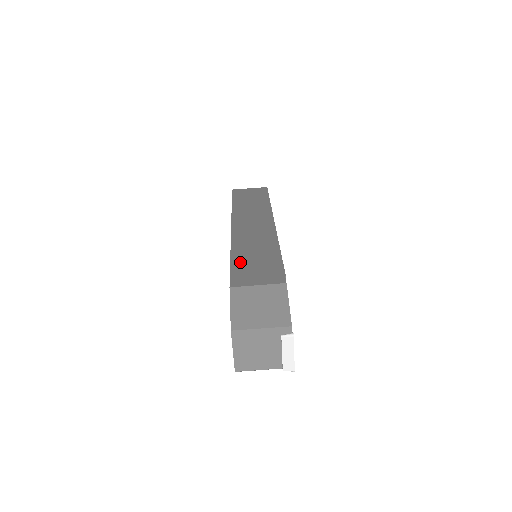
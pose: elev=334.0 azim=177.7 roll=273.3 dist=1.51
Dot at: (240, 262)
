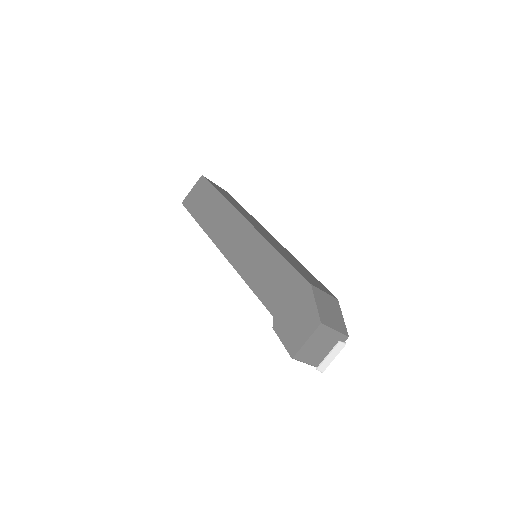
Dot at: (292, 262)
